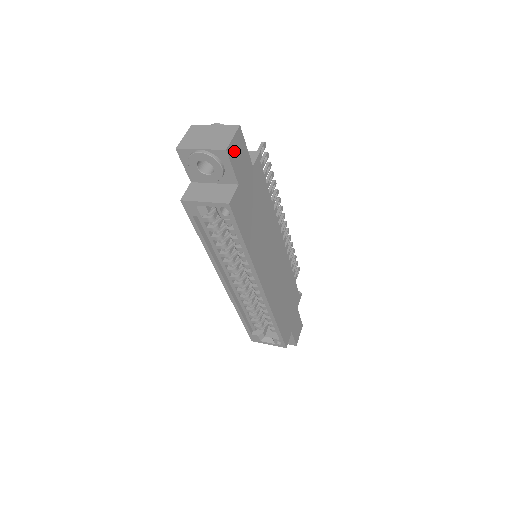
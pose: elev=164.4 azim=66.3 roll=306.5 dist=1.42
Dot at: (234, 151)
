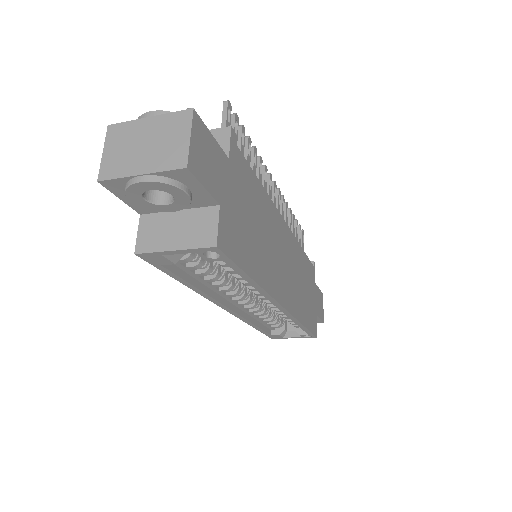
Dot at: (198, 159)
